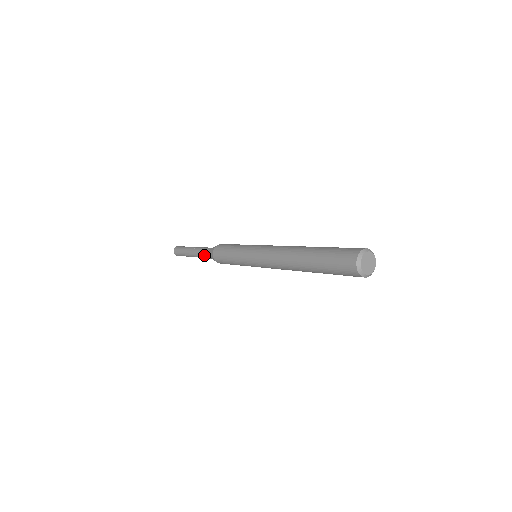
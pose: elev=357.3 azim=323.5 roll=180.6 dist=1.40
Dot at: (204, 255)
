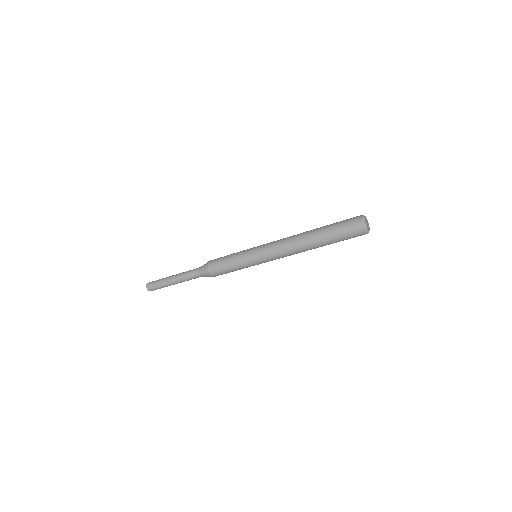
Dot at: (192, 272)
